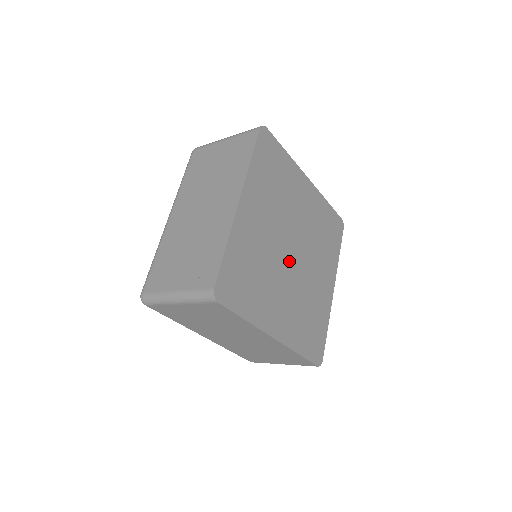
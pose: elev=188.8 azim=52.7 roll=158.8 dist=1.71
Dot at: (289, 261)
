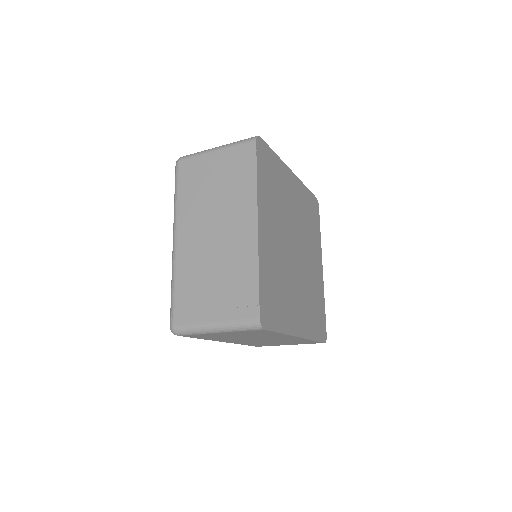
Dot at: (295, 261)
